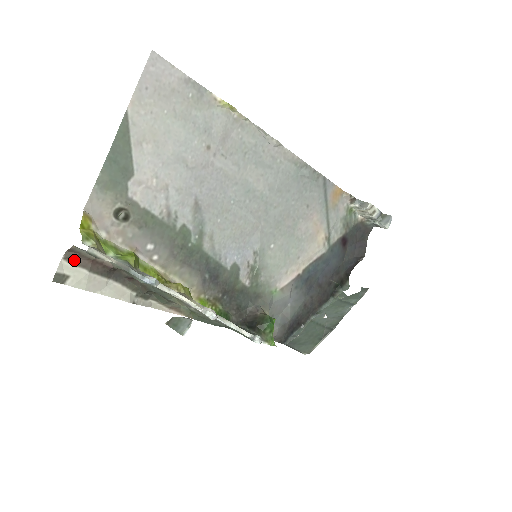
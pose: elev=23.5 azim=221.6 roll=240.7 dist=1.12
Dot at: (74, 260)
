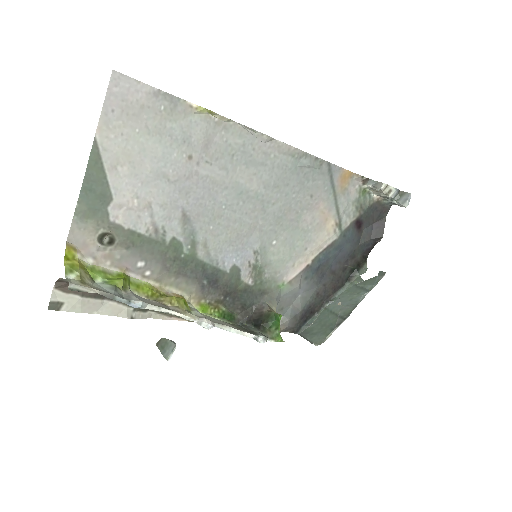
Dot at: (65, 288)
